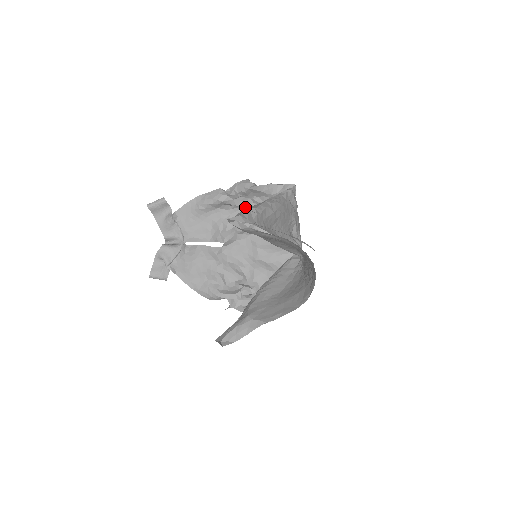
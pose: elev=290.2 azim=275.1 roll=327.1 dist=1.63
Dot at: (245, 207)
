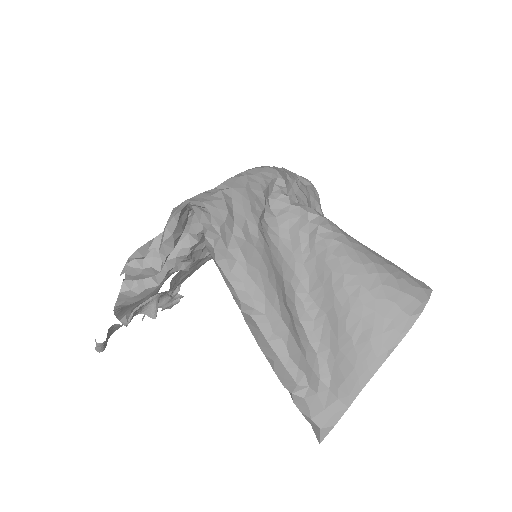
Dot at: (174, 266)
